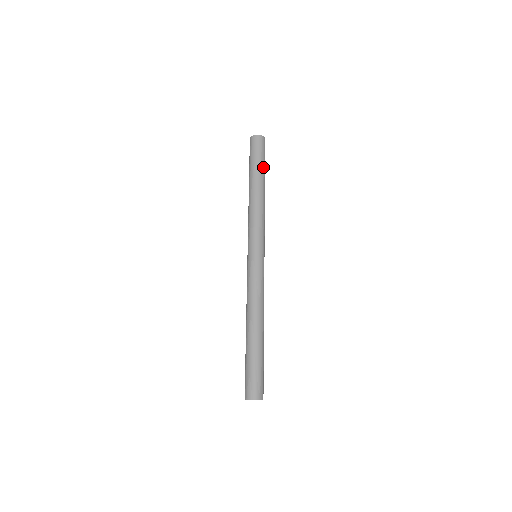
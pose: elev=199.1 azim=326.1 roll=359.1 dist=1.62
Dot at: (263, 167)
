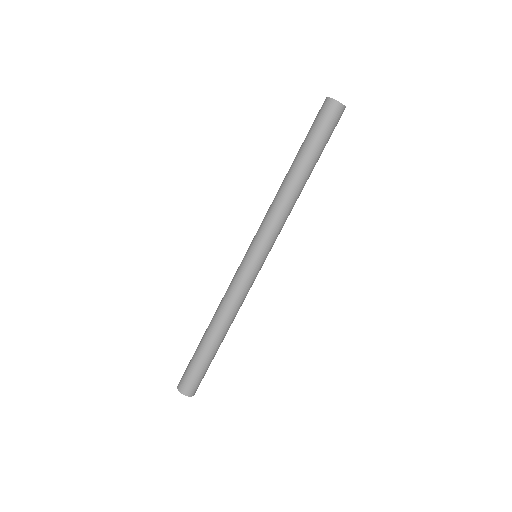
Dot at: (321, 152)
